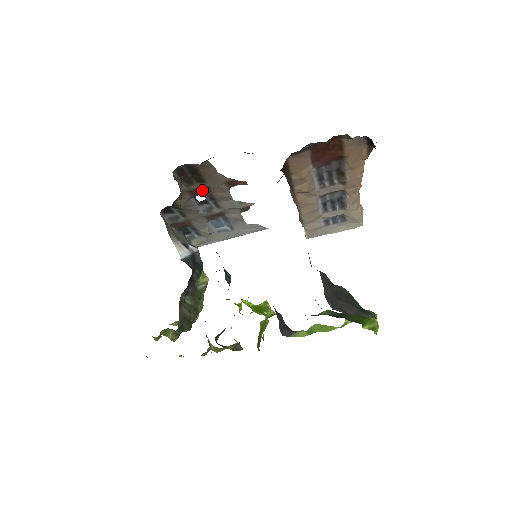
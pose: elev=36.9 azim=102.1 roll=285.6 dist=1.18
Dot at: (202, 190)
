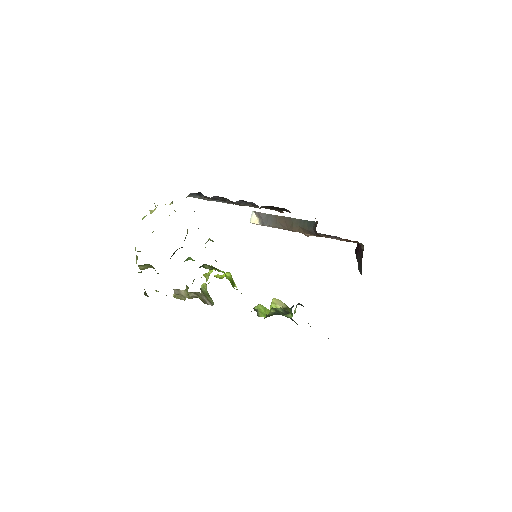
Dot at: occluded
